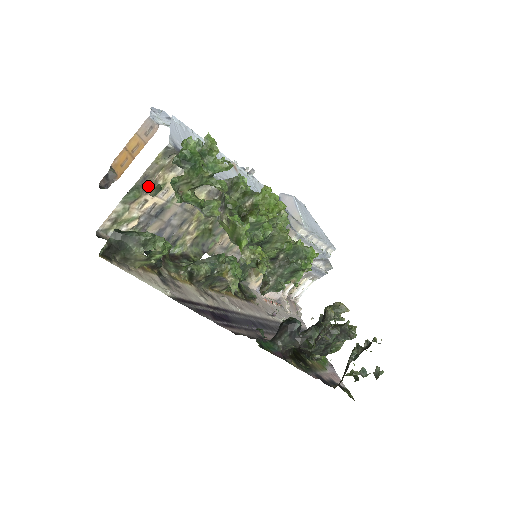
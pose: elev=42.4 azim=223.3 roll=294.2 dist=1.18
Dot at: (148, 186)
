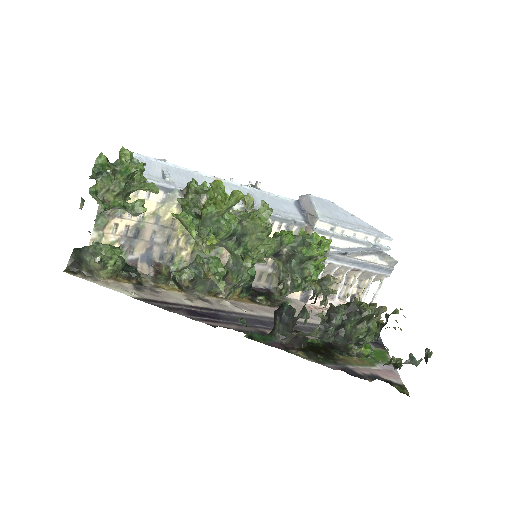
Dot at: (111, 211)
